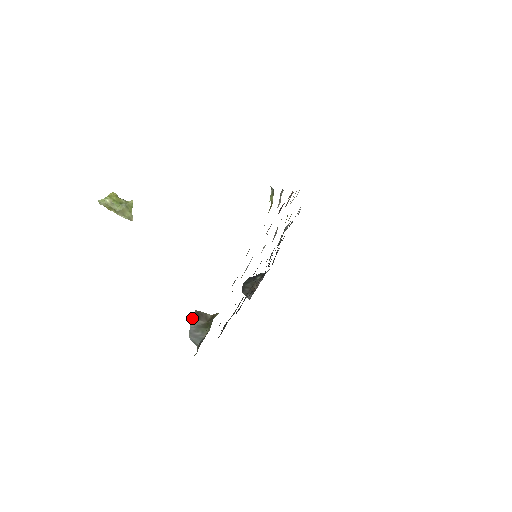
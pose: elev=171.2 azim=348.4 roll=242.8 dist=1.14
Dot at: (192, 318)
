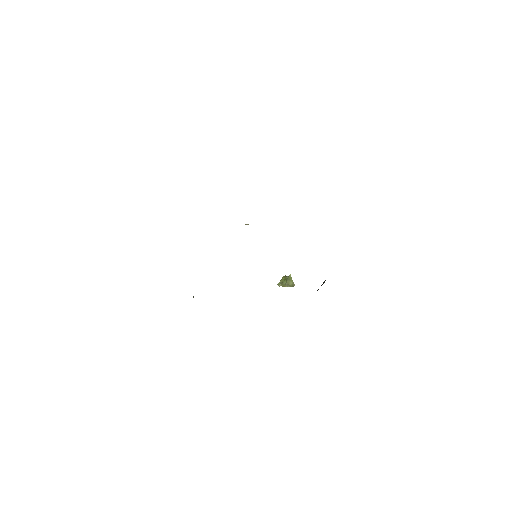
Dot at: occluded
